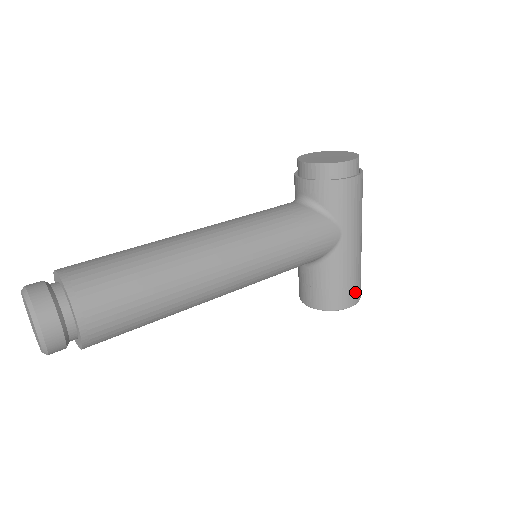
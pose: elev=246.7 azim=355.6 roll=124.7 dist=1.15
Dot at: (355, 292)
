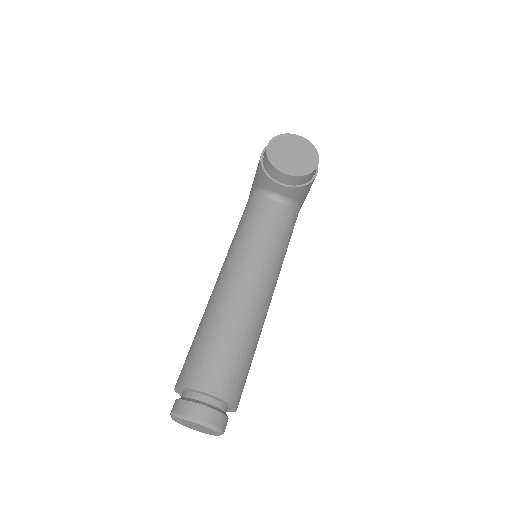
Dot at: occluded
